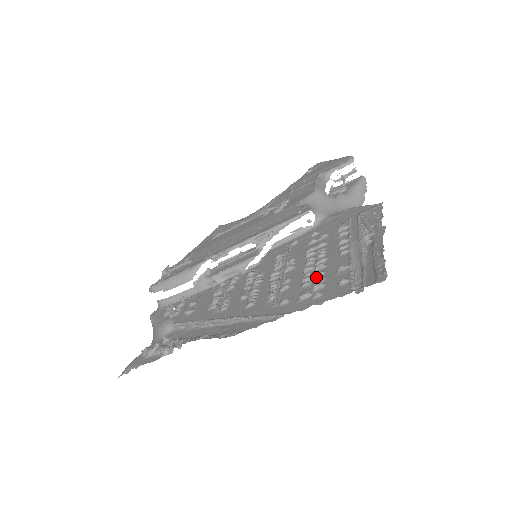
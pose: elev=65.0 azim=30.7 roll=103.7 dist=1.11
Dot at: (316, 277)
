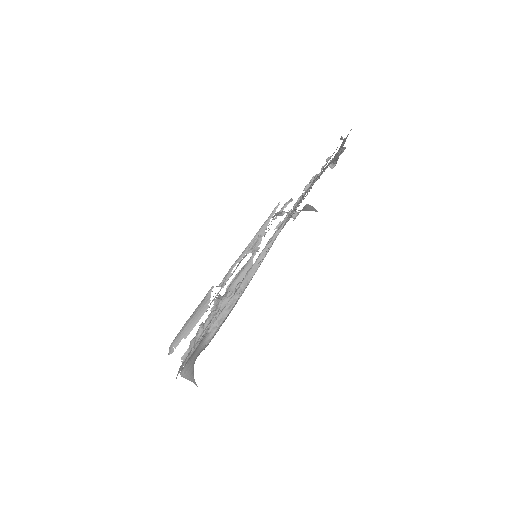
Dot at: (309, 182)
